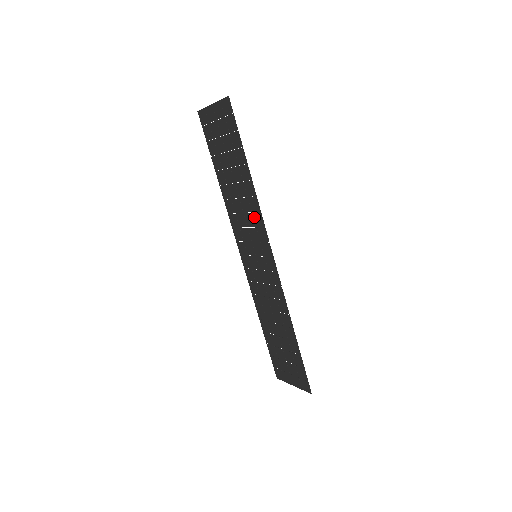
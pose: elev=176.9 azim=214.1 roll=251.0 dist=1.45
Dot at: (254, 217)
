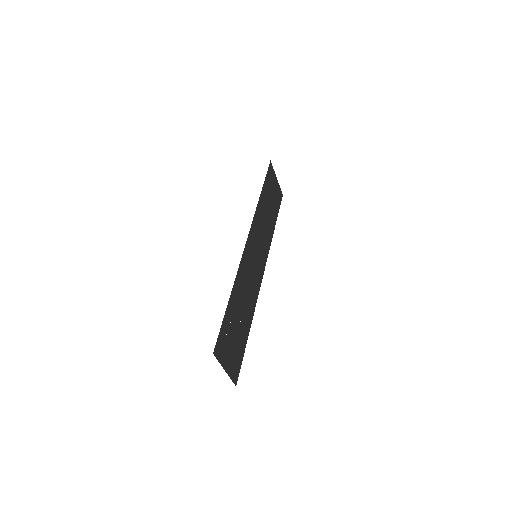
Dot at: (258, 222)
